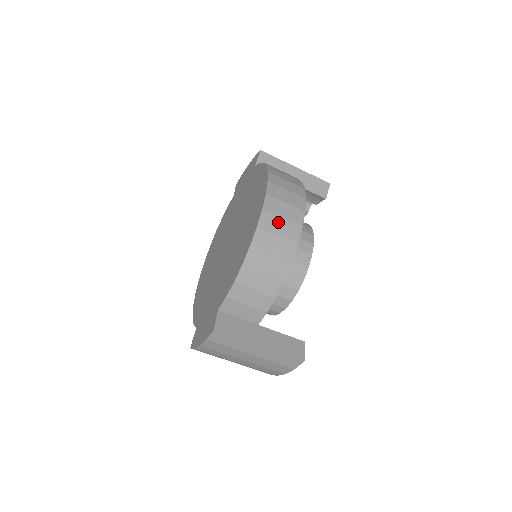
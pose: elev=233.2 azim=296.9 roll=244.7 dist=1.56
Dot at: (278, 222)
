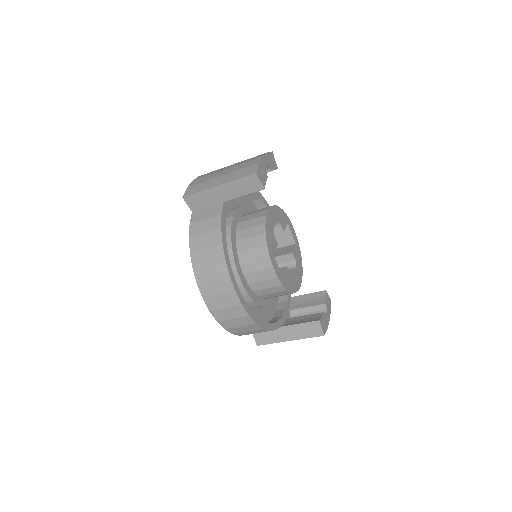
Dot at: (225, 312)
